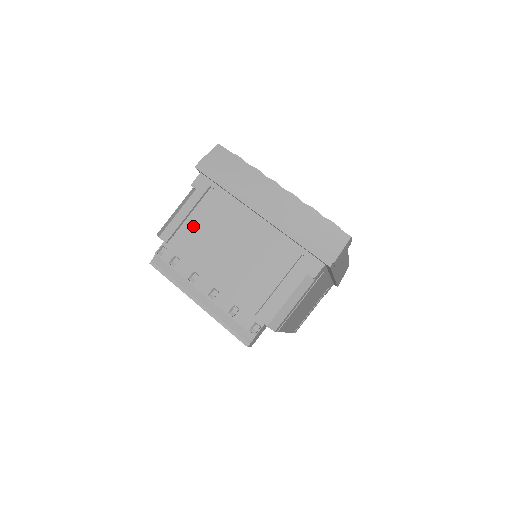
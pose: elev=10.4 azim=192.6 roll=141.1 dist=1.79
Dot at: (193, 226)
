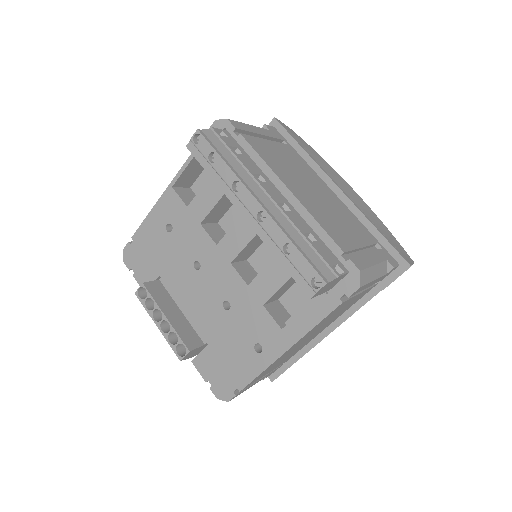
Dot at: (268, 144)
